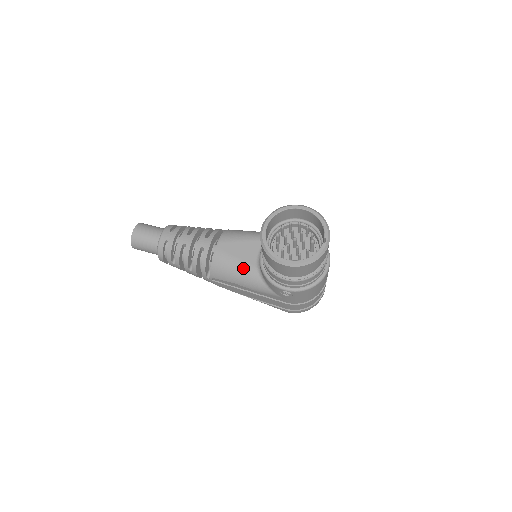
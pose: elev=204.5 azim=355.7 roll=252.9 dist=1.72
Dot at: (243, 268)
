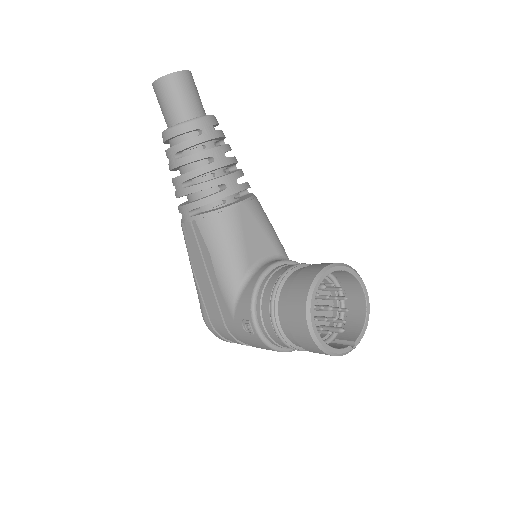
Dot at: (238, 255)
